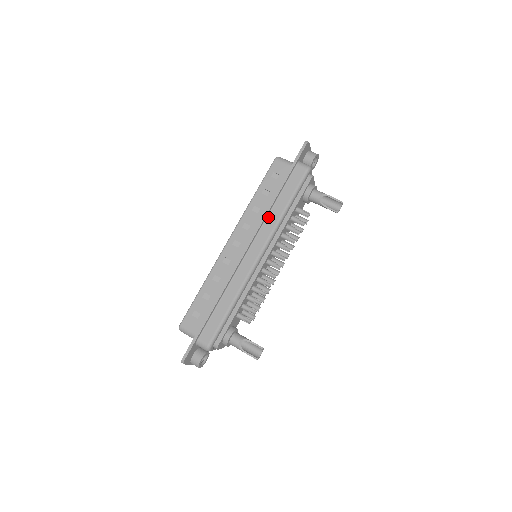
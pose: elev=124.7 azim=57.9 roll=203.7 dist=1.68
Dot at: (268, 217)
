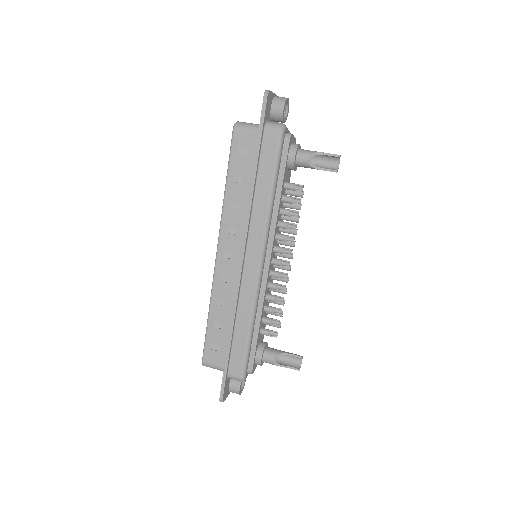
Dot at: (253, 212)
